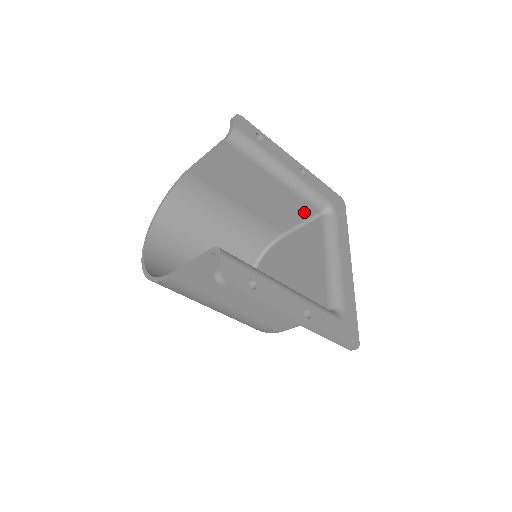
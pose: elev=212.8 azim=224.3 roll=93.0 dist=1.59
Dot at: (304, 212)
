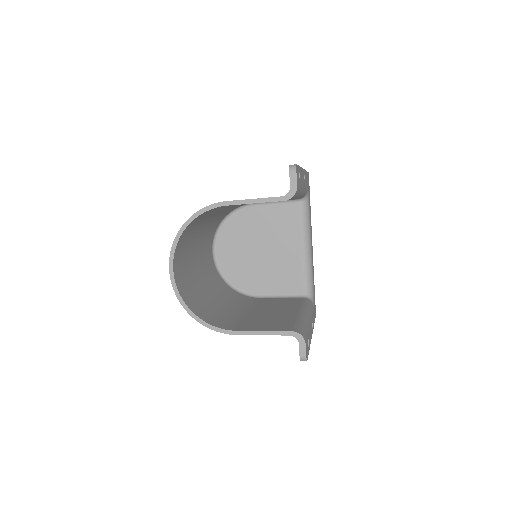
Dot at: occluded
